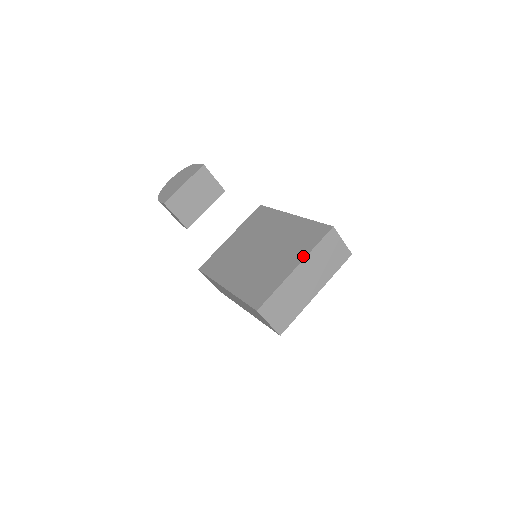
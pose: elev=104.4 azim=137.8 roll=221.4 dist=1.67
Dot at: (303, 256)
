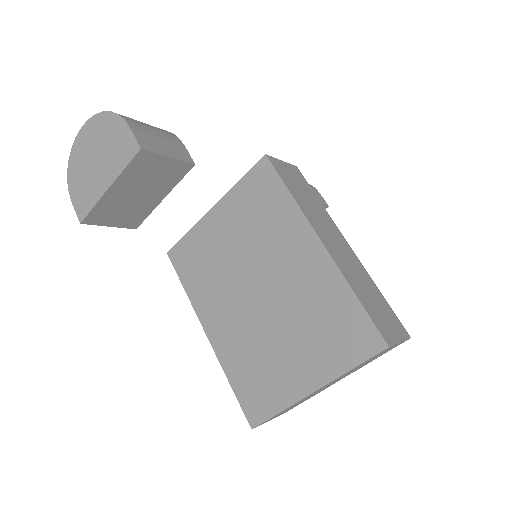
Dot at: (328, 377)
